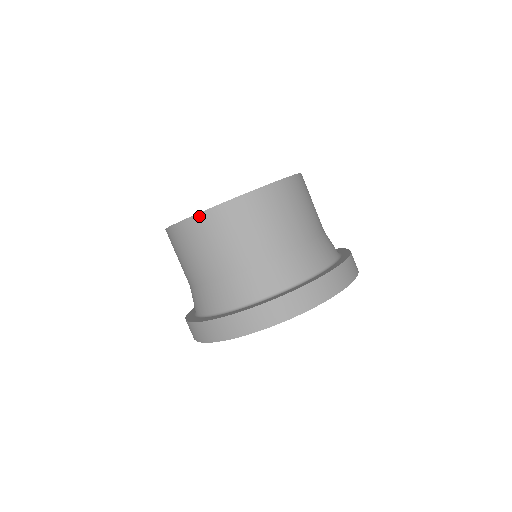
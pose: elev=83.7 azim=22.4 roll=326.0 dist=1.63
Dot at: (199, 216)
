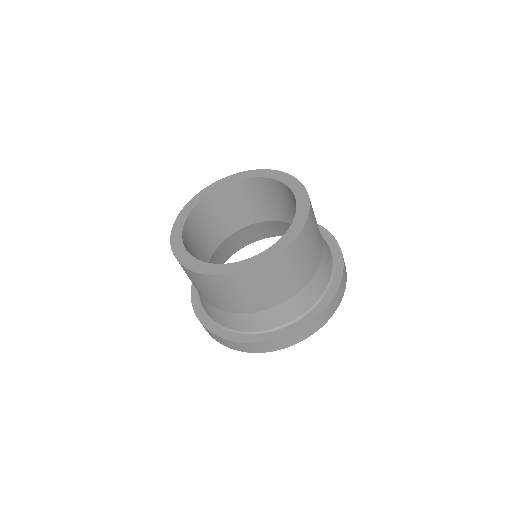
Dot at: (281, 255)
